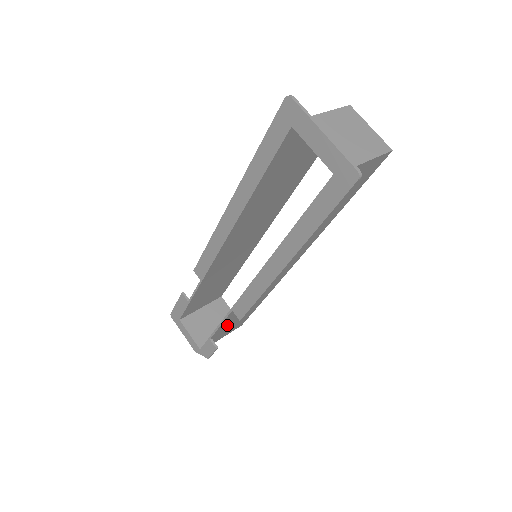
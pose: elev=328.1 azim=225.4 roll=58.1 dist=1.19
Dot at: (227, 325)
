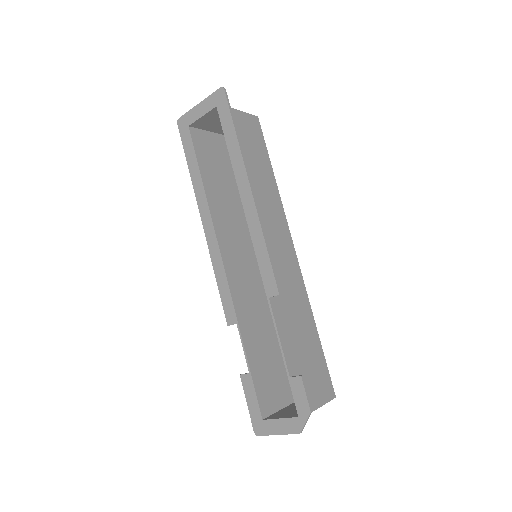
Dot at: (295, 354)
